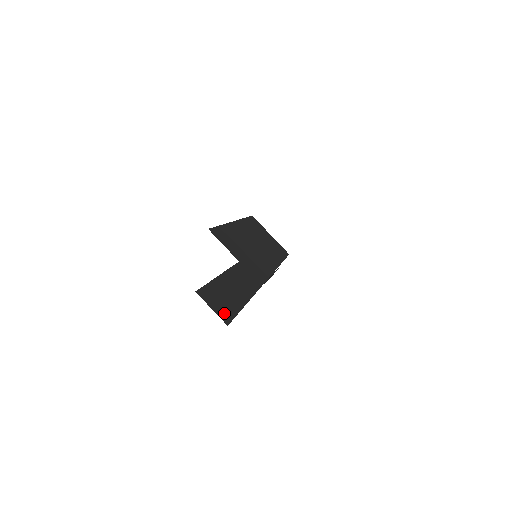
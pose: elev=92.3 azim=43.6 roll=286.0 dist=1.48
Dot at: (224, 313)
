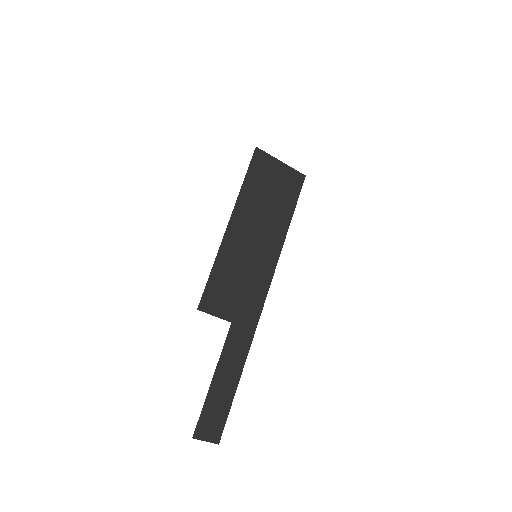
Dot at: (216, 433)
